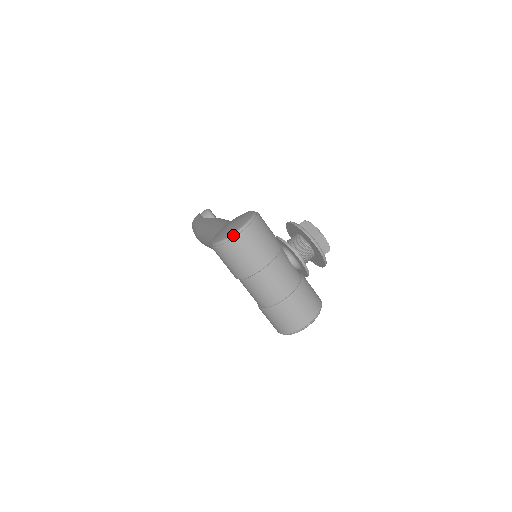
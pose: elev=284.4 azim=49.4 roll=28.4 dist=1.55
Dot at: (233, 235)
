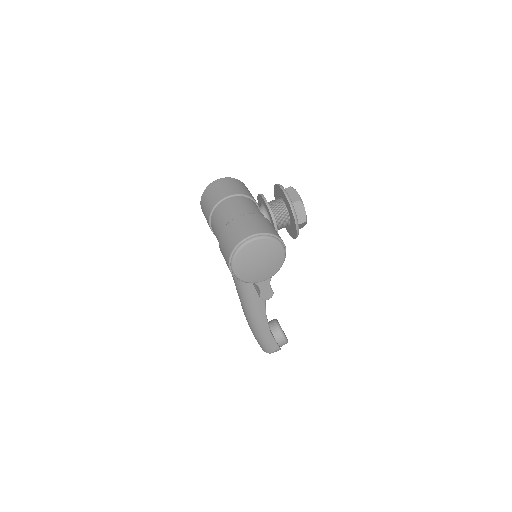
Dot at: (212, 183)
